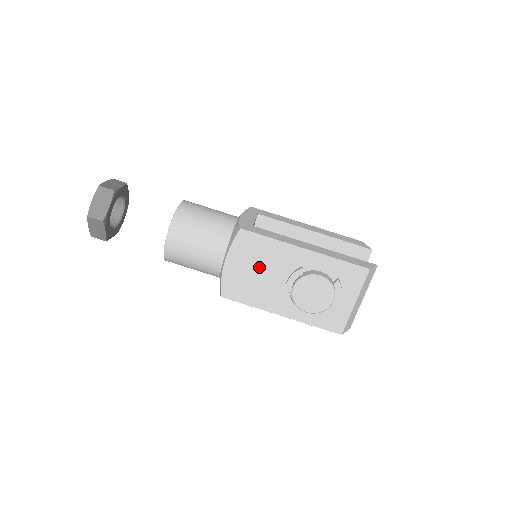
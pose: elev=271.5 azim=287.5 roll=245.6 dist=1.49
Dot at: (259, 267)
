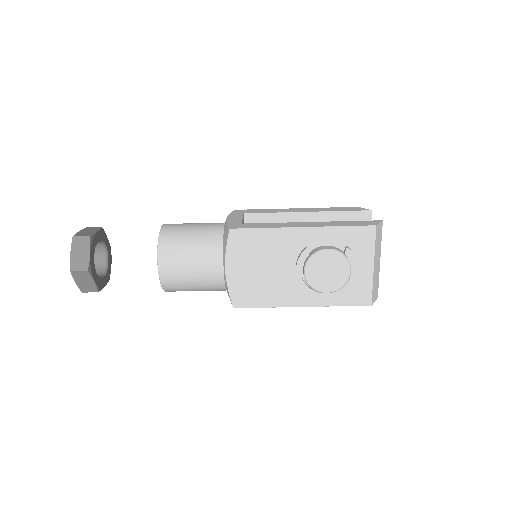
Dot at: (262, 263)
